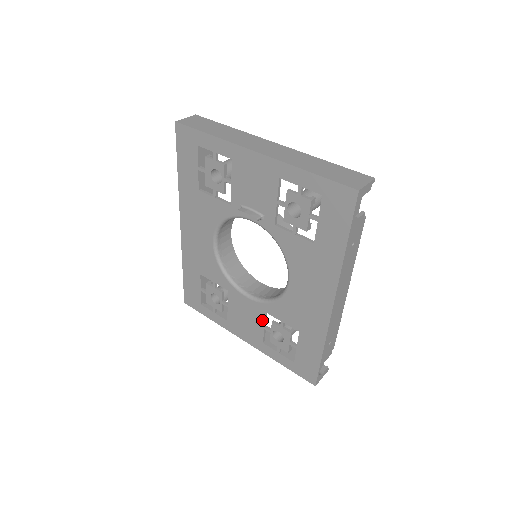
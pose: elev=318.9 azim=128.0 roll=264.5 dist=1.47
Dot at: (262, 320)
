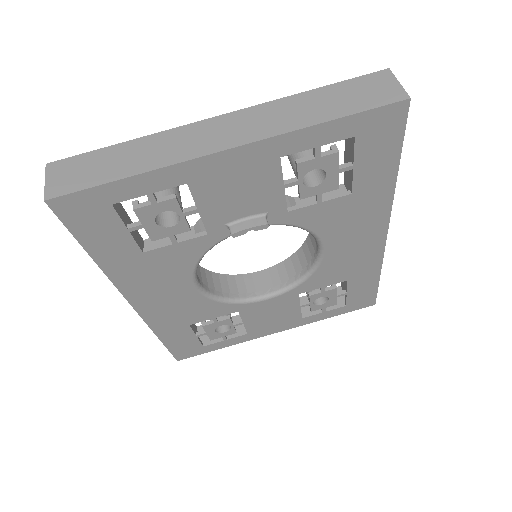
Dot at: (296, 303)
